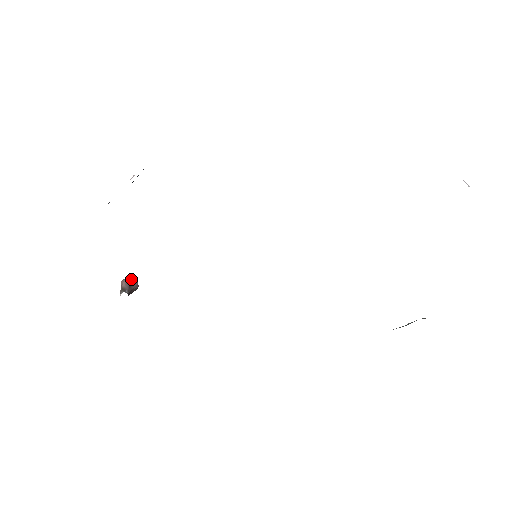
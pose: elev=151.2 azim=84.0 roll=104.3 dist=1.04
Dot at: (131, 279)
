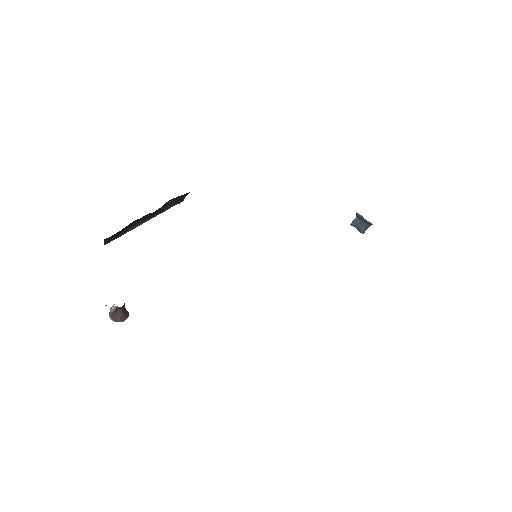
Dot at: occluded
